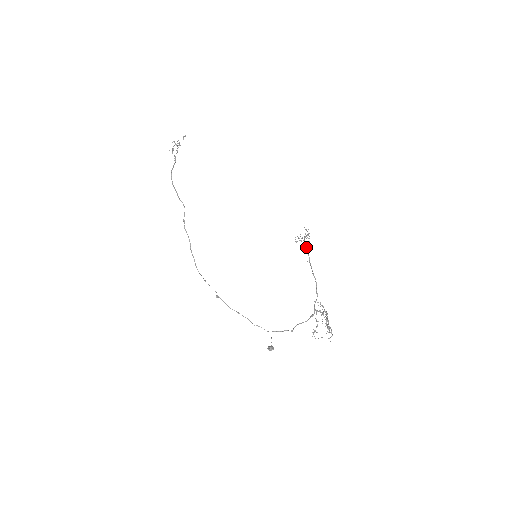
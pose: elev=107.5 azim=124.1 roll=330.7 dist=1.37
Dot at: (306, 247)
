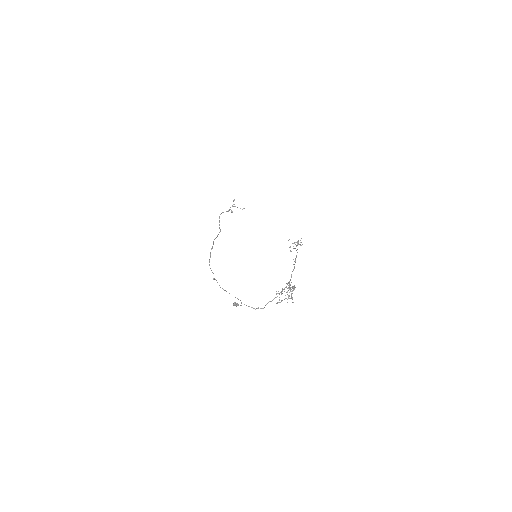
Dot at: occluded
